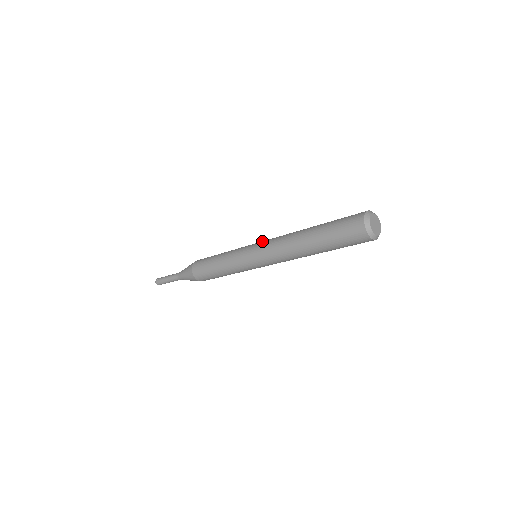
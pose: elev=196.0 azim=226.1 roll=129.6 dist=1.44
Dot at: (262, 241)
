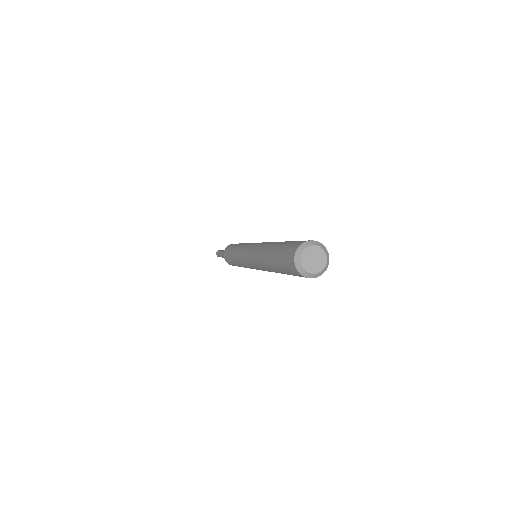
Dot at: occluded
